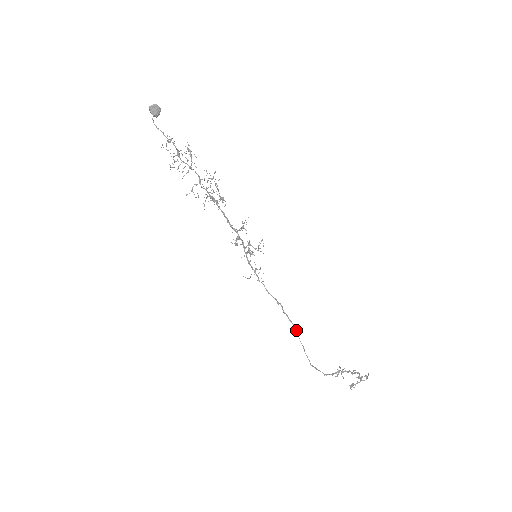
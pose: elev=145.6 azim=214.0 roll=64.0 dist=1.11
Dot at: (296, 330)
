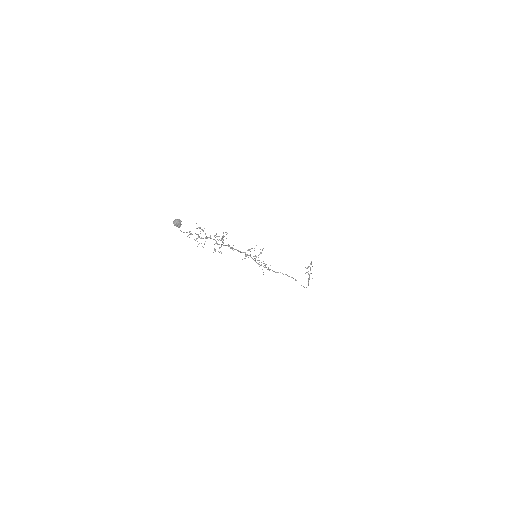
Dot at: (296, 280)
